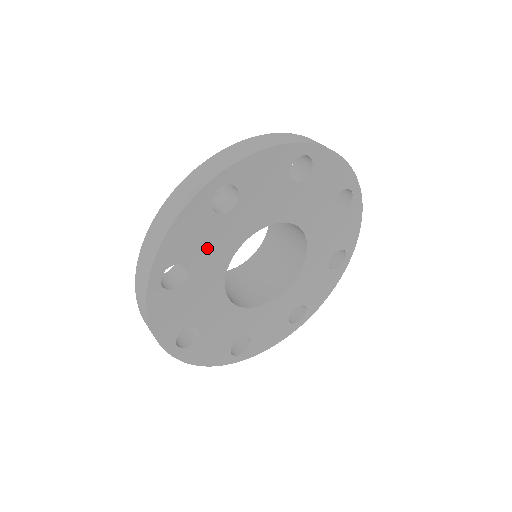
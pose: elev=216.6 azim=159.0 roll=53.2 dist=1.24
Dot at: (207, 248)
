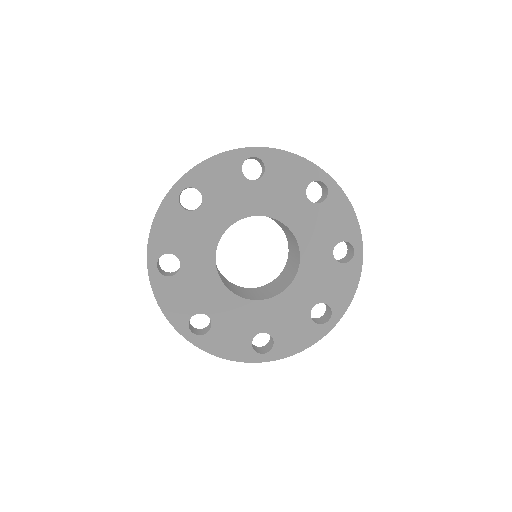
Dot at: (189, 240)
